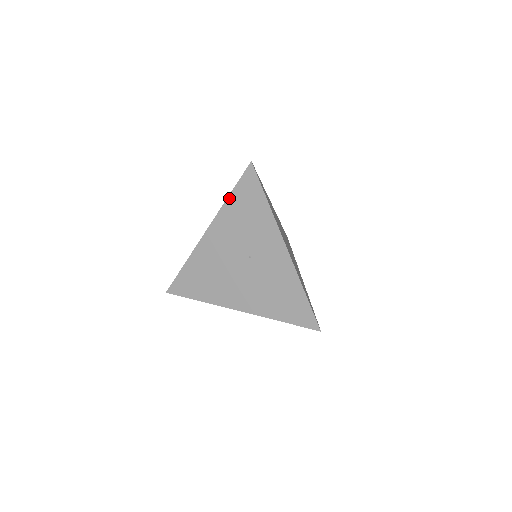
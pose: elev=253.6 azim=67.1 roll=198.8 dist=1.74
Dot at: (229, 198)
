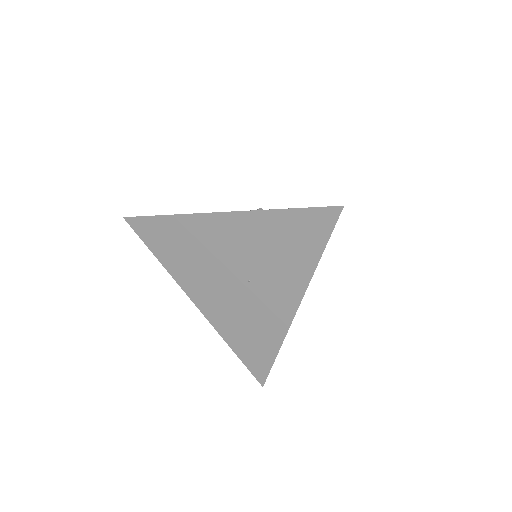
Dot at: (279, 211)
